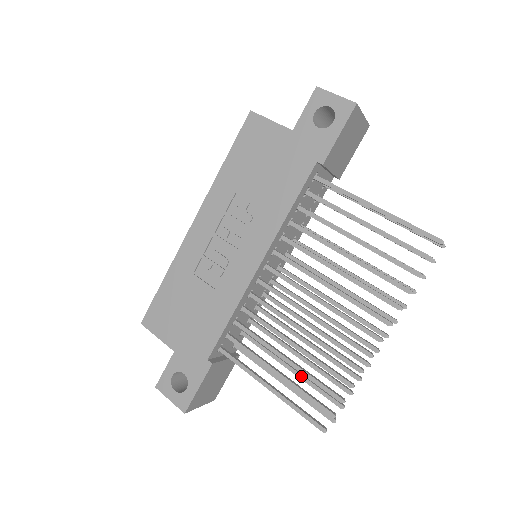
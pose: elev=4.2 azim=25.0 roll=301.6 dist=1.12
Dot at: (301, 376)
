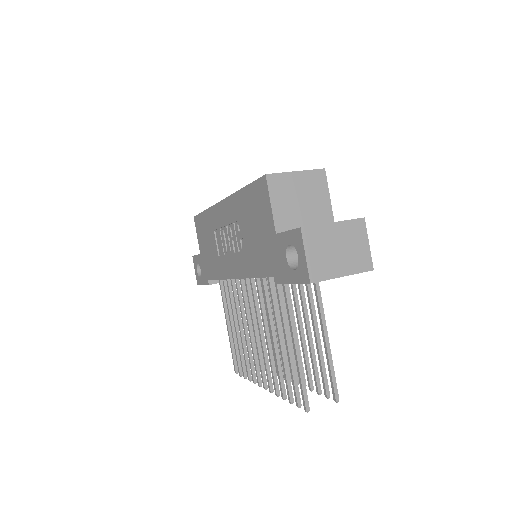
Dot at: occluded
